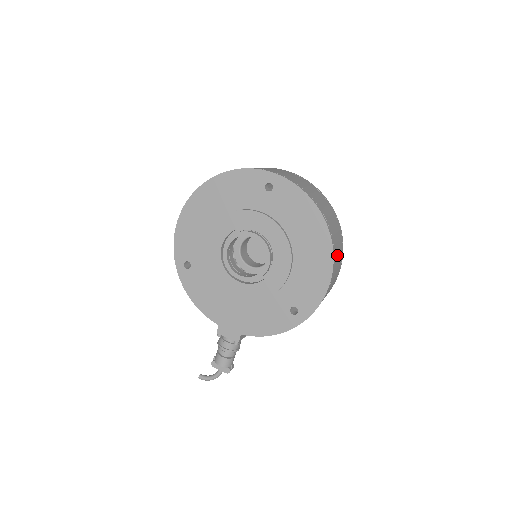
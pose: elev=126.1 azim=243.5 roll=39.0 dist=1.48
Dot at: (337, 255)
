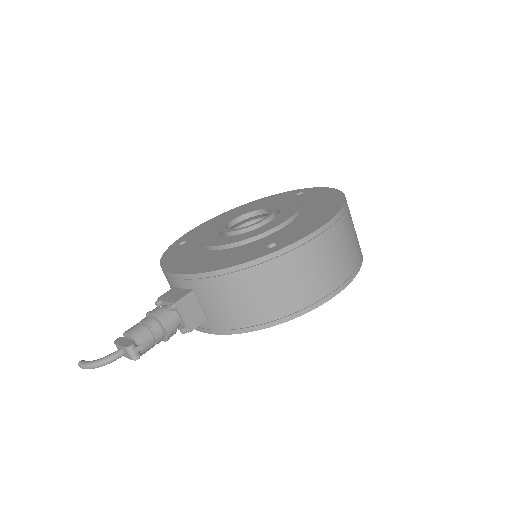
Dot at: (348, 231)
